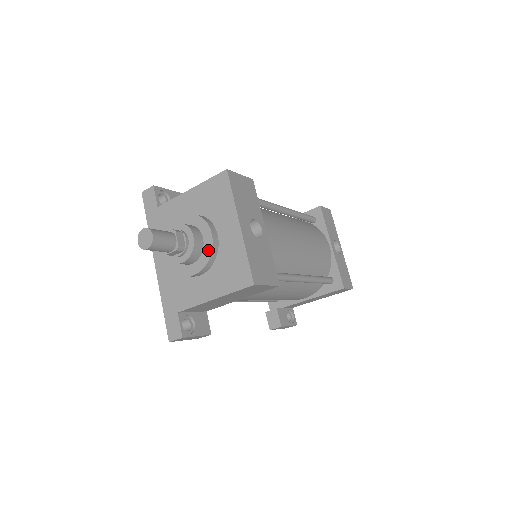
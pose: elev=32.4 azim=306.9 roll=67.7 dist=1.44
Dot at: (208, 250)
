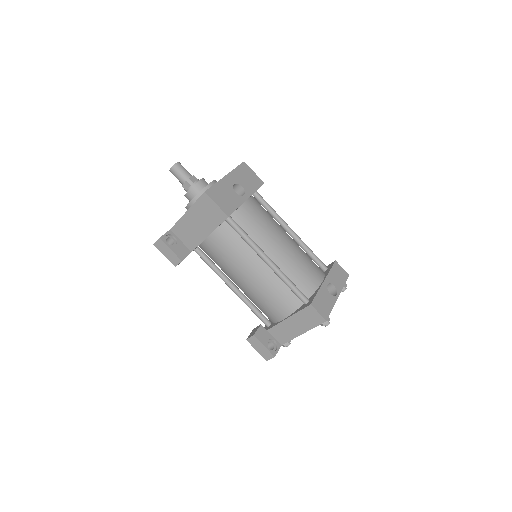
Dot at: (203, 189)
